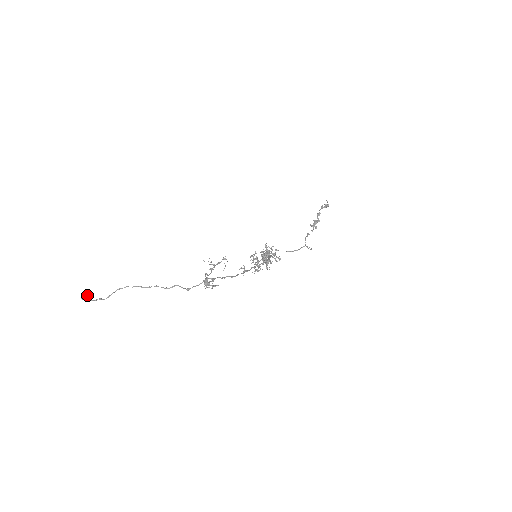
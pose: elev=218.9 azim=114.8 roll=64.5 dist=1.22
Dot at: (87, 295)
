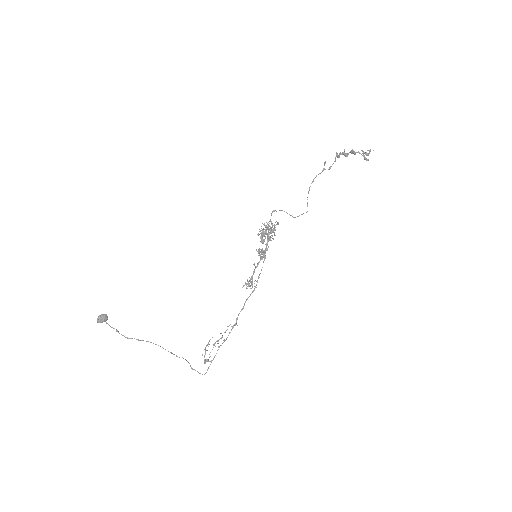
Dot at: (104, 321)
